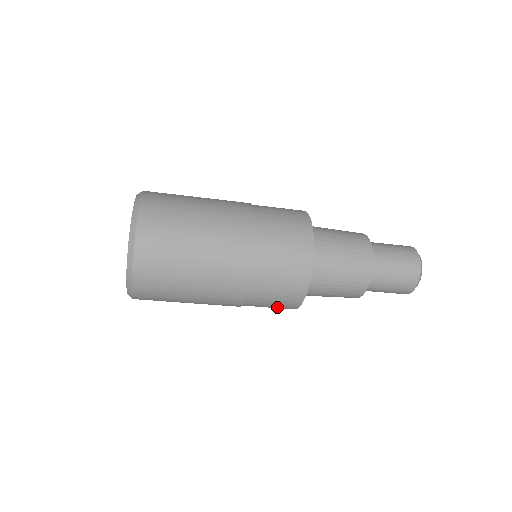
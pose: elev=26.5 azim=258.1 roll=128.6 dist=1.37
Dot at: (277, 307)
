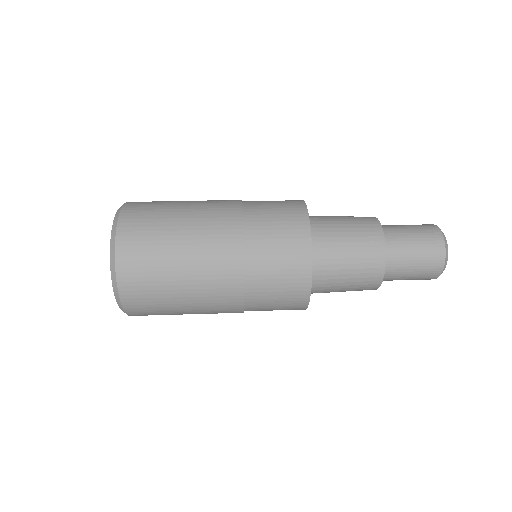
Dot at: occluded
